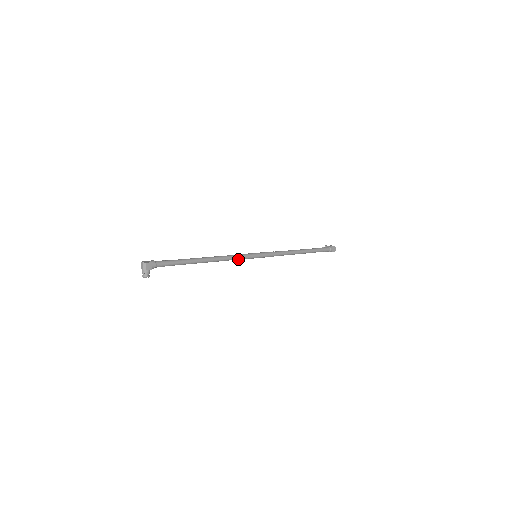
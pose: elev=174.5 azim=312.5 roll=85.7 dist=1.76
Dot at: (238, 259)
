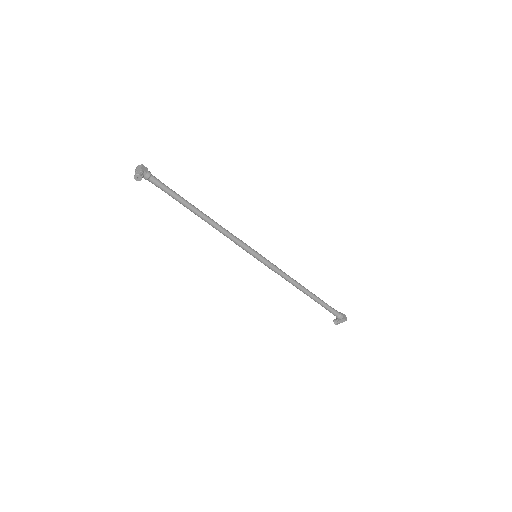
Dot at: (236, 241)
